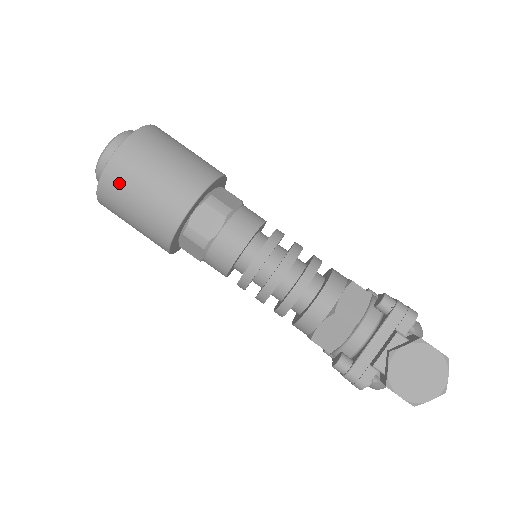
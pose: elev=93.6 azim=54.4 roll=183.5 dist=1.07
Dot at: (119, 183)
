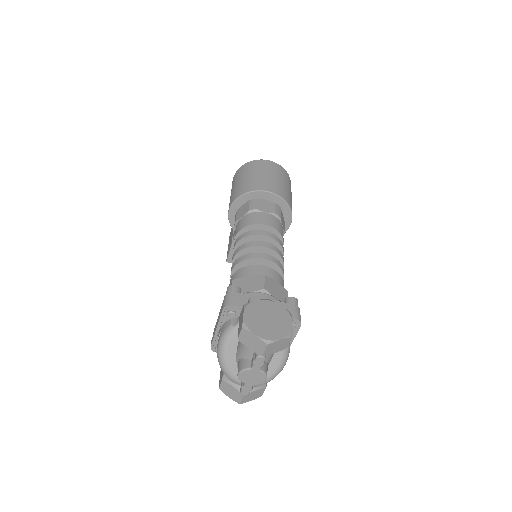
Dot at: (258, 166)
